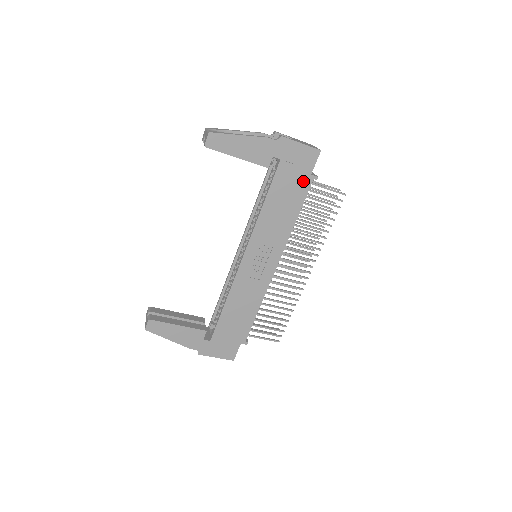
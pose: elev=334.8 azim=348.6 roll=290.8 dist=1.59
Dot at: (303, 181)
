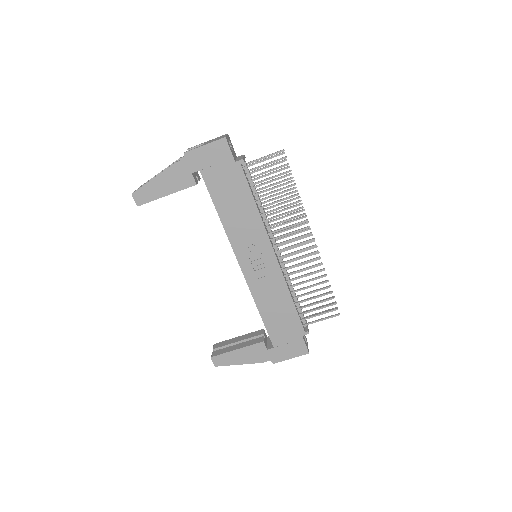
Dot at: (233, 172)
